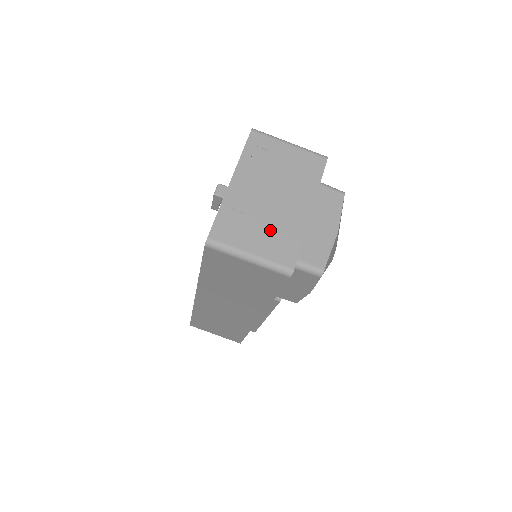
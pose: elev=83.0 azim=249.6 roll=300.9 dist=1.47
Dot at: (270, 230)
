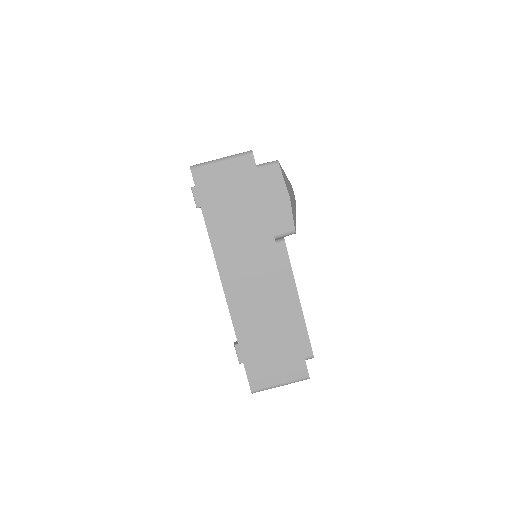
Dot at: occluded
